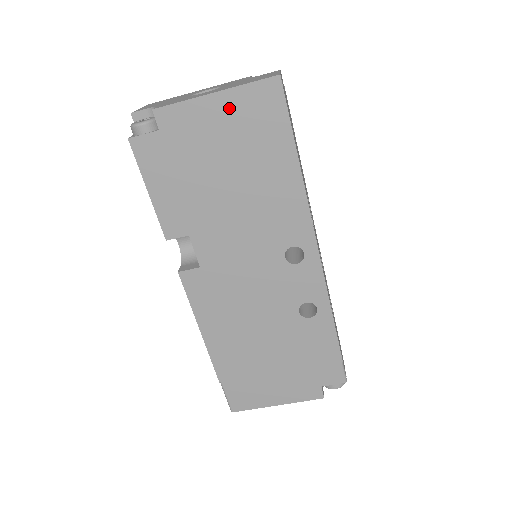
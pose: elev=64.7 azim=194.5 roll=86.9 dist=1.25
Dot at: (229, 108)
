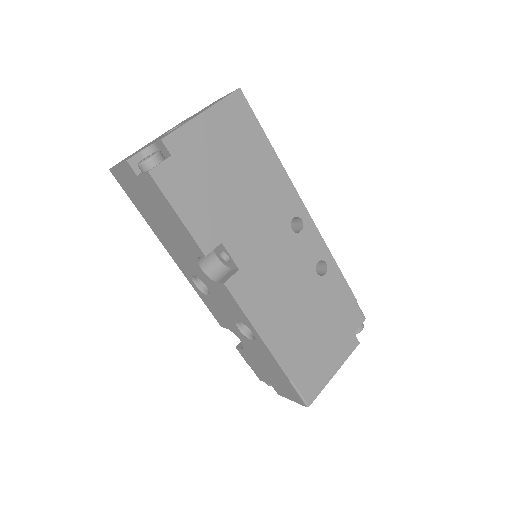
Dot at: (216, 121)
